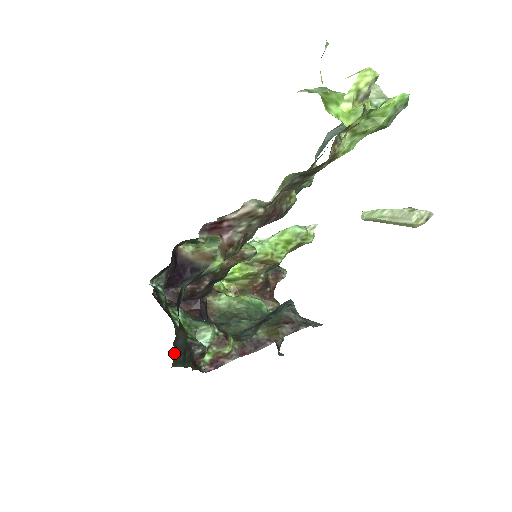
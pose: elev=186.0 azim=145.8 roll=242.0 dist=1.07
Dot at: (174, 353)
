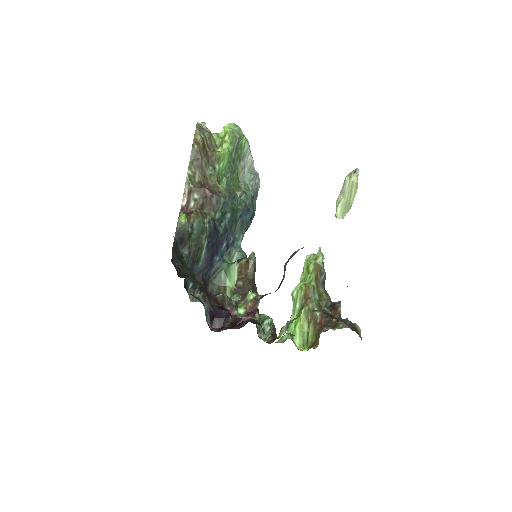
Dot at: (180, 273)
